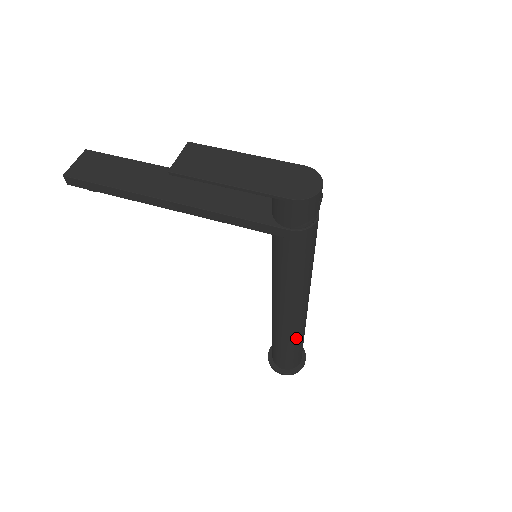
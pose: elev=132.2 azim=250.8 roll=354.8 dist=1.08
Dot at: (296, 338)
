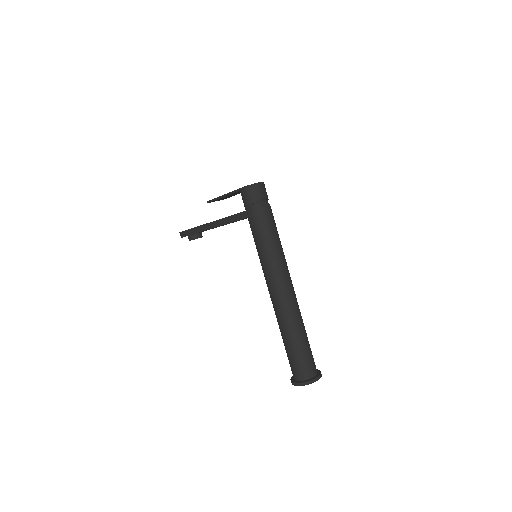
Dot at: (291, 328)
